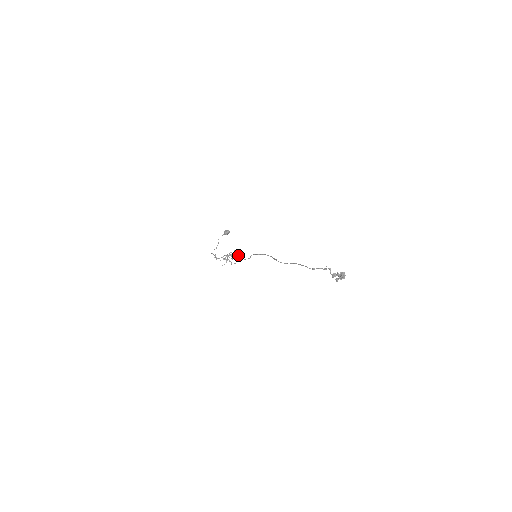
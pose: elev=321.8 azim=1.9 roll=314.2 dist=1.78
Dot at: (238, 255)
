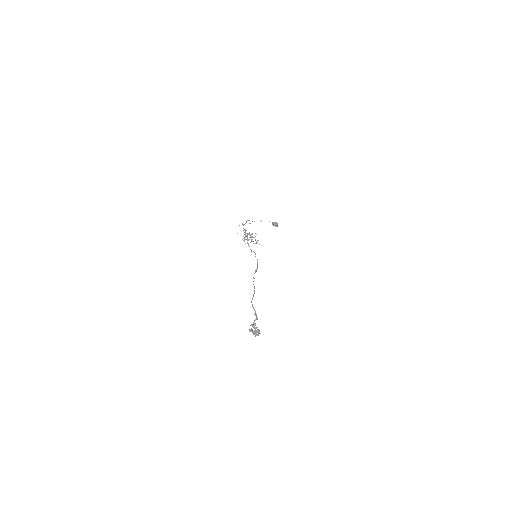
Dot at: occluded
